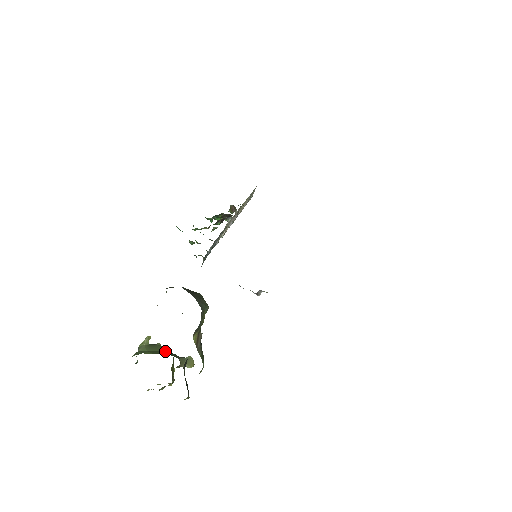
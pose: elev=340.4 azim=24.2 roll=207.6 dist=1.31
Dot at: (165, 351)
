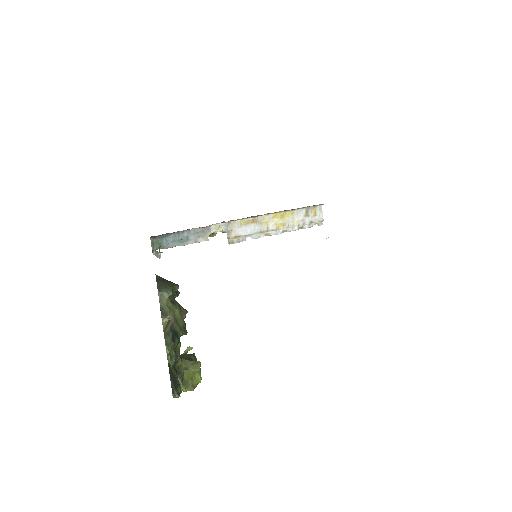
Dot at: (189, 357)
